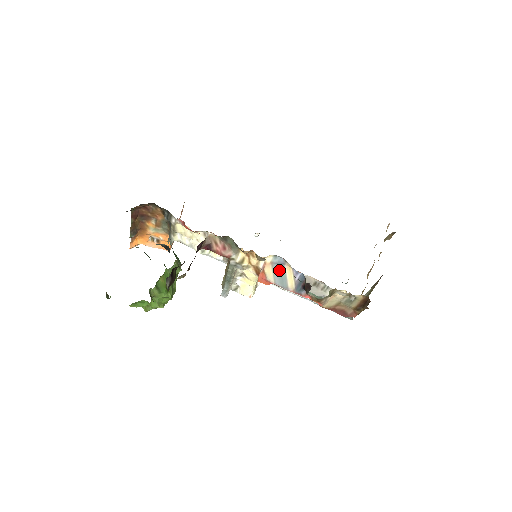
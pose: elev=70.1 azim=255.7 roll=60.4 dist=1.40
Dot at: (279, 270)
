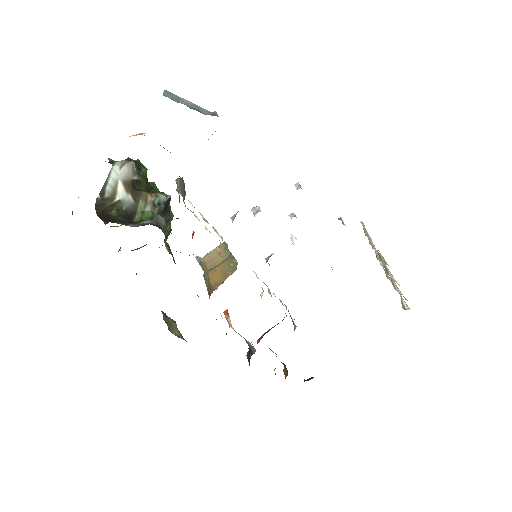
Dot at: occluded
